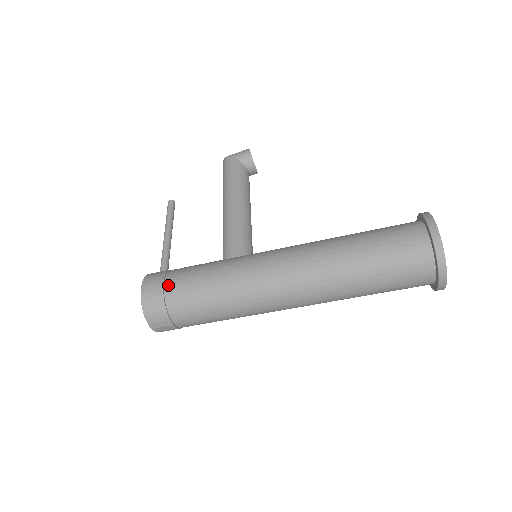
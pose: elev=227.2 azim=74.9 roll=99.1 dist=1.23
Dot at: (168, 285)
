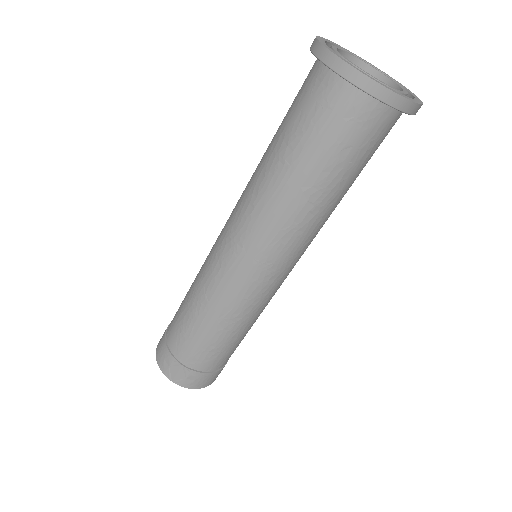
Dot at: (170, 323)
